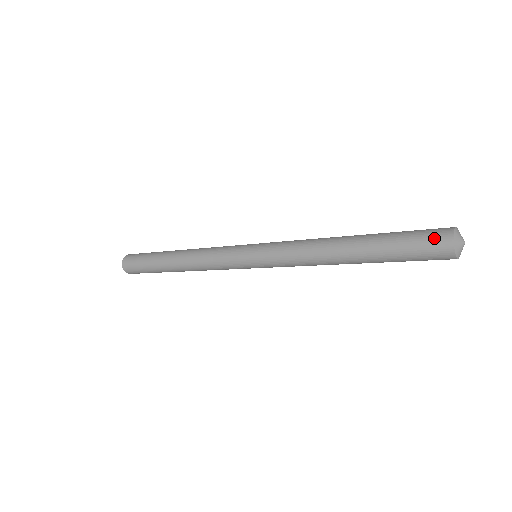
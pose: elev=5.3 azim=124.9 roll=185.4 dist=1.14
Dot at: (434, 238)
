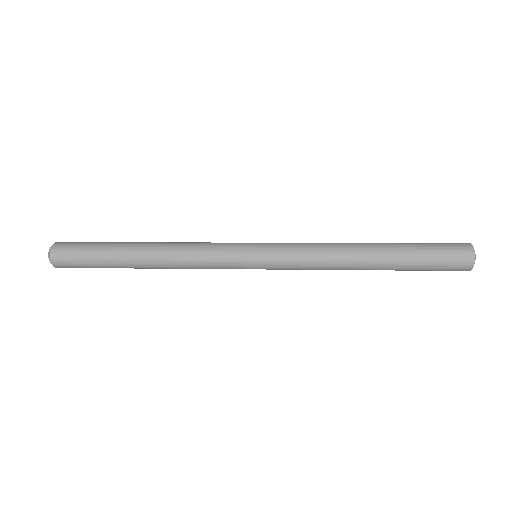
Dot at: (458, 255)
